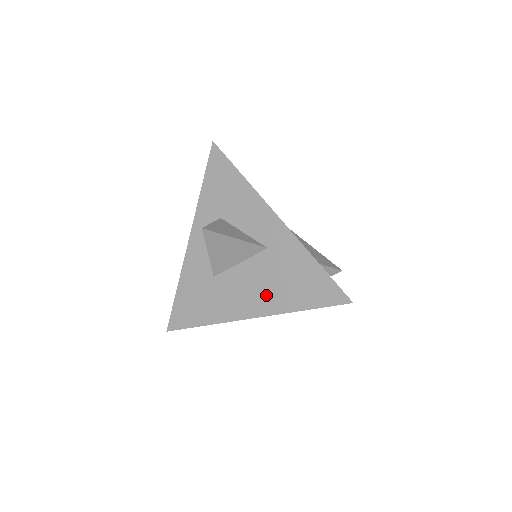
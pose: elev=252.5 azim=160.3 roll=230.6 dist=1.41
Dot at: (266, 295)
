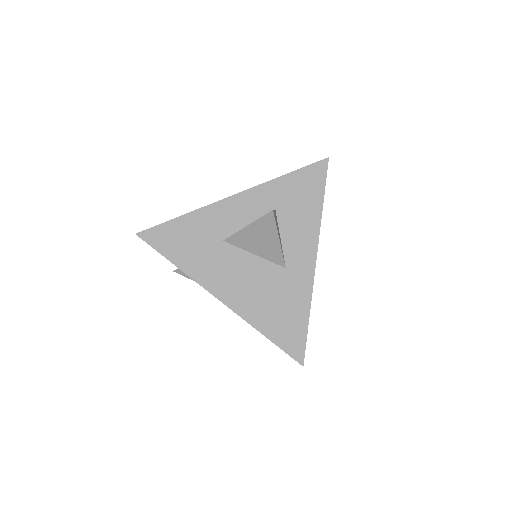
Dot at: (248, 296)
